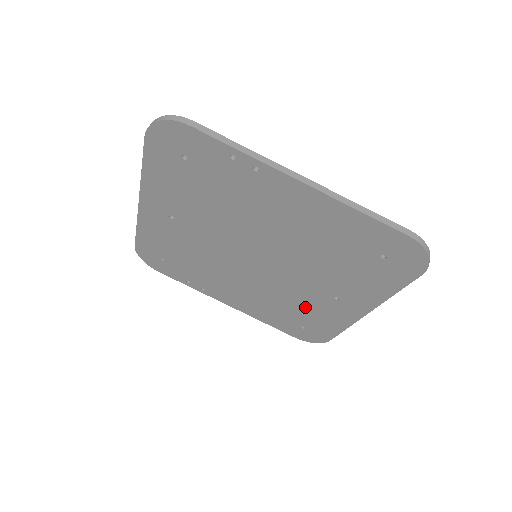
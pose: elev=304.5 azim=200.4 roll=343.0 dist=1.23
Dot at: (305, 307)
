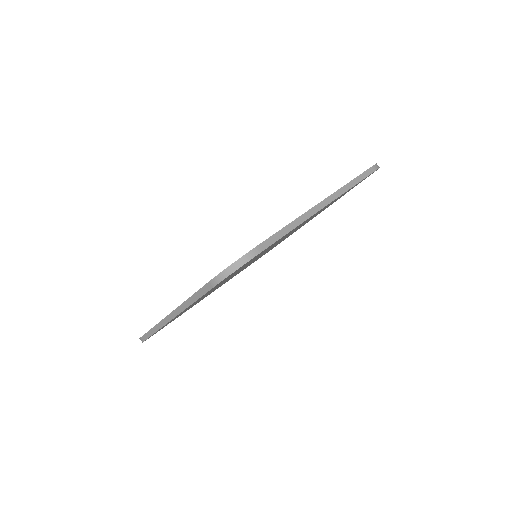
Dot at: occluded
